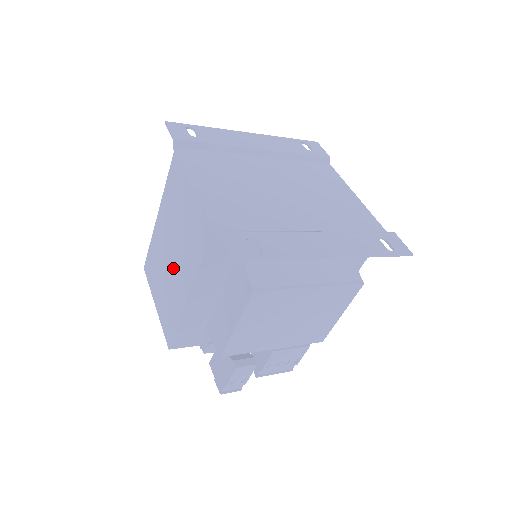
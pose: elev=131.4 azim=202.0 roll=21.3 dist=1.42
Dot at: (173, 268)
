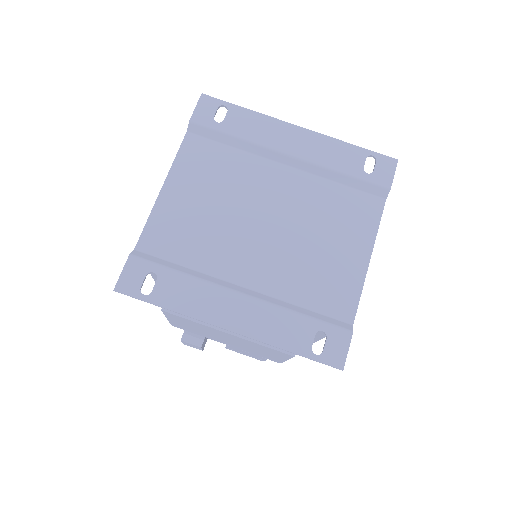
Dot at: occluded
